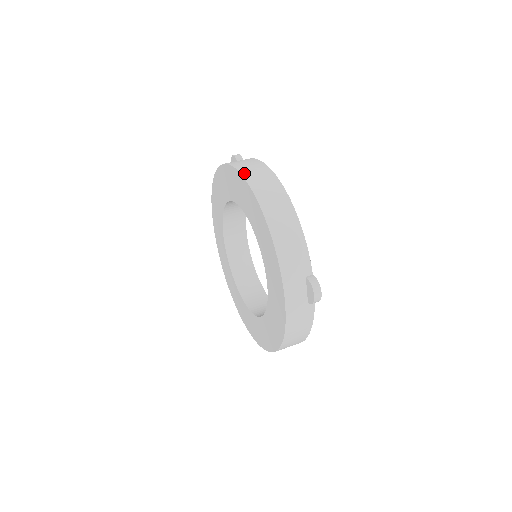
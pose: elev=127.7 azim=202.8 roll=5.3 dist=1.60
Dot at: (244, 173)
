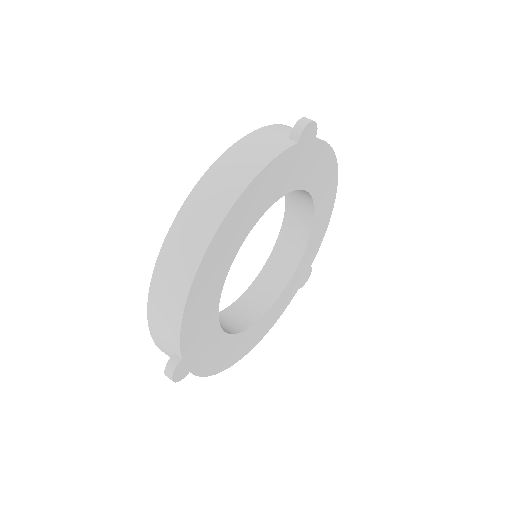
Dot at: (197, 190)
